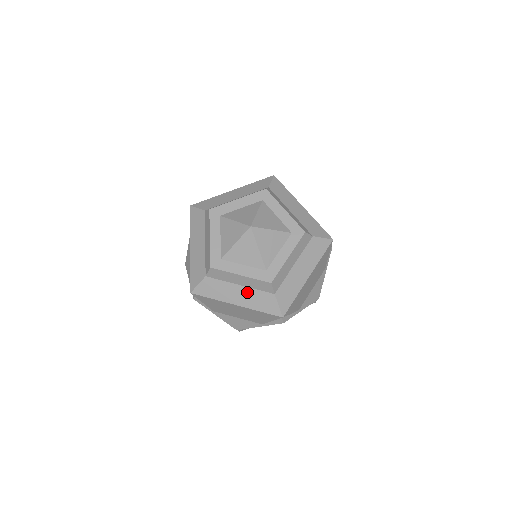
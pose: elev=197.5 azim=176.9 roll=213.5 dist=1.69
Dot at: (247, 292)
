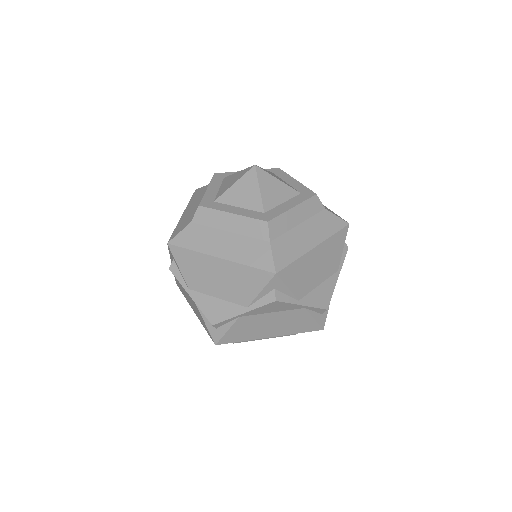
Dot at: (236, 240)
